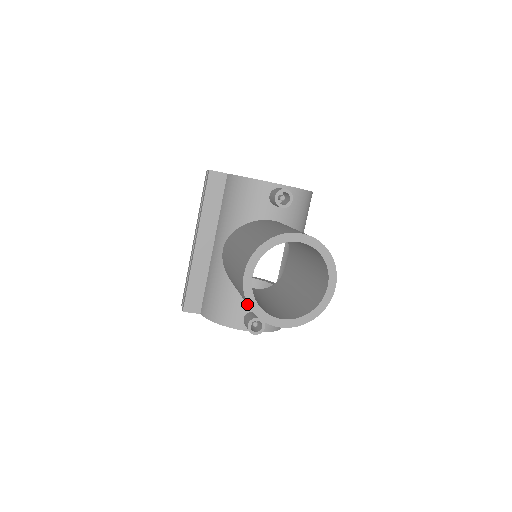
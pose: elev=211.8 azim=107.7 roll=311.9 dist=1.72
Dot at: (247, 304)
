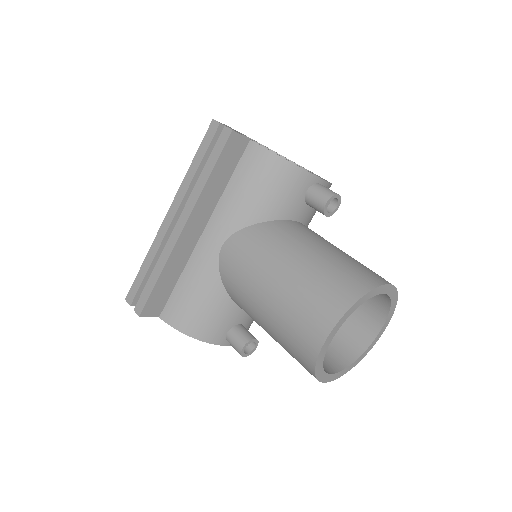
Dot at: (310, 364)
